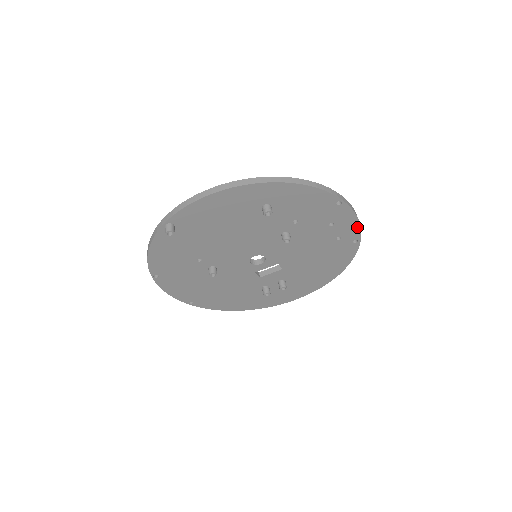
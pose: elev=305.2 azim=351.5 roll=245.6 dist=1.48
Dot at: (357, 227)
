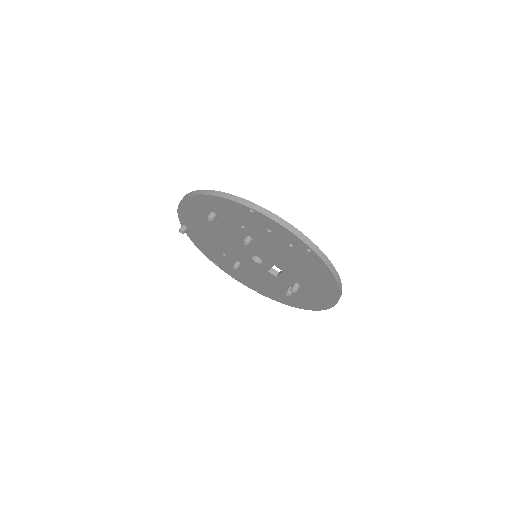
Dot at: (293, 235)
